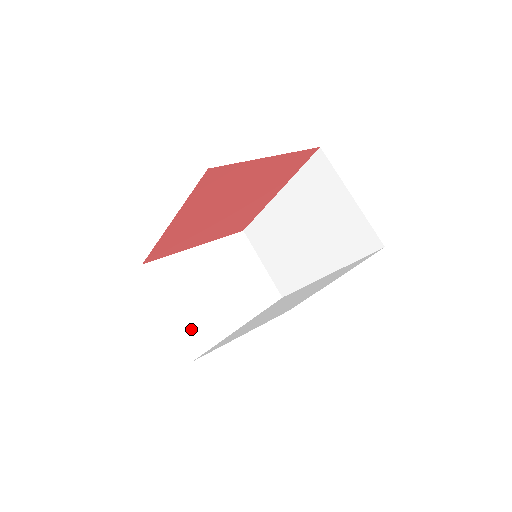
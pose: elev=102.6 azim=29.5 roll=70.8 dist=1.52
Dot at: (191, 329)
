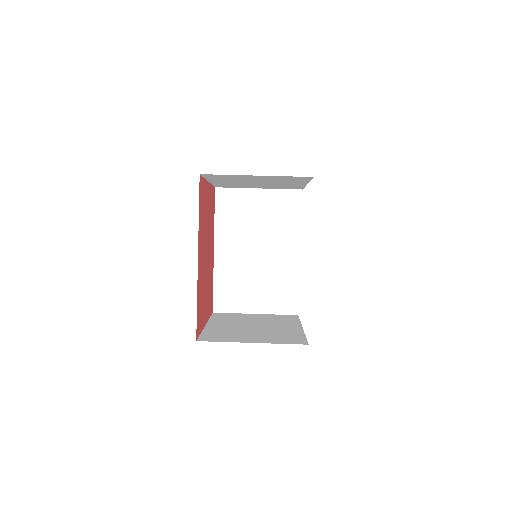
Dot at: (278, 340)
